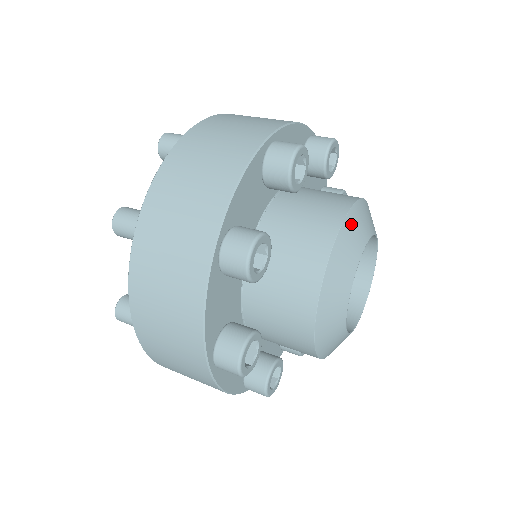
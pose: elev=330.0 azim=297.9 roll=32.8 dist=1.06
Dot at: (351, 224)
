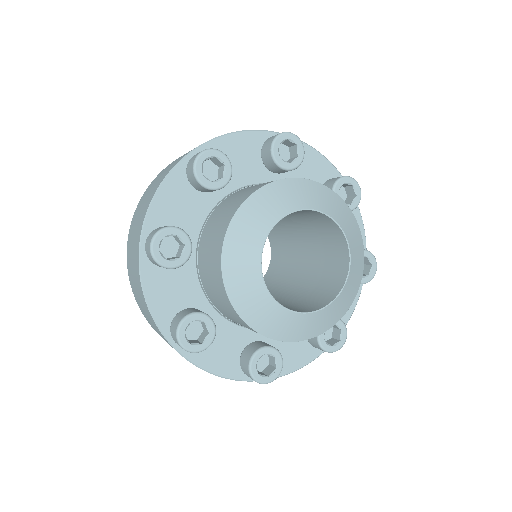
Dot at: (304, 186)
